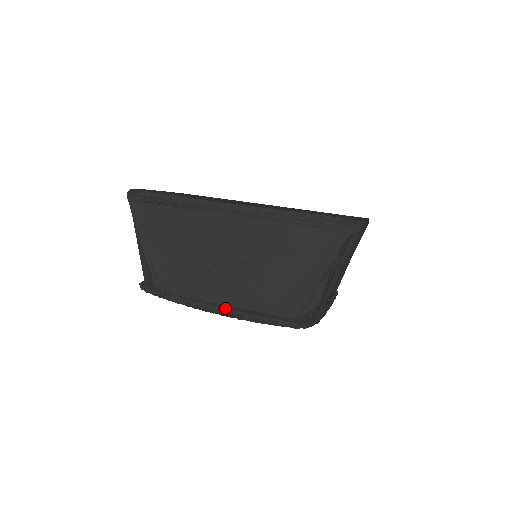
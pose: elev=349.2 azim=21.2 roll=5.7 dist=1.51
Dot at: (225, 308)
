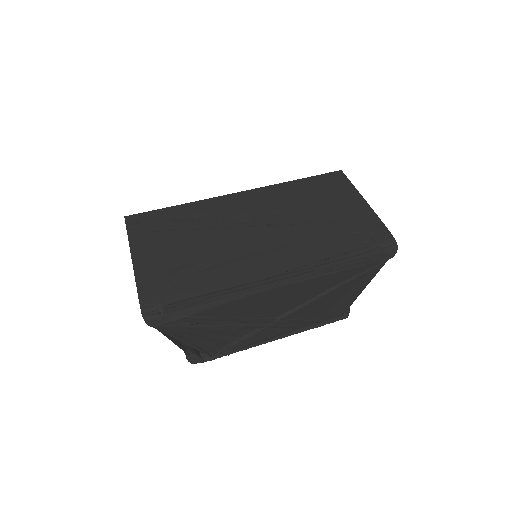
Dot at: (282, 337)
